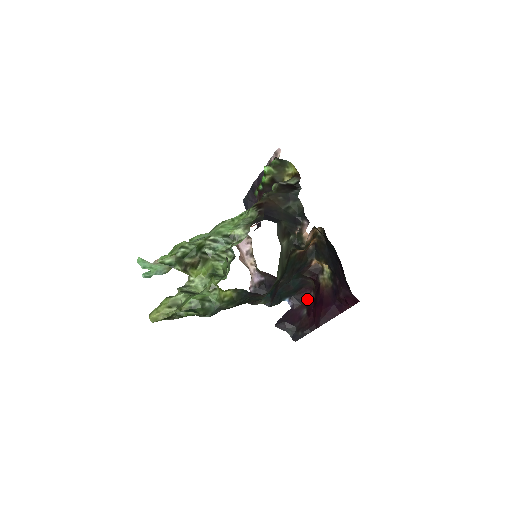
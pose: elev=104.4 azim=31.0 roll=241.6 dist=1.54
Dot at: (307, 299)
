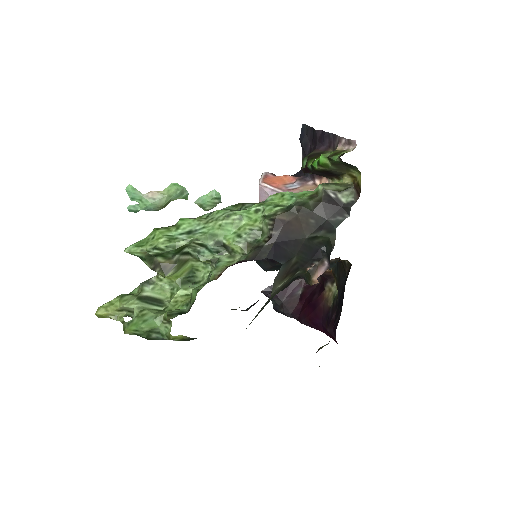
Dot at: occluded
